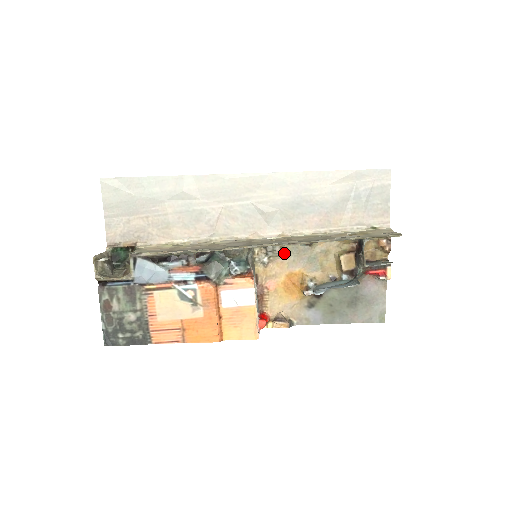
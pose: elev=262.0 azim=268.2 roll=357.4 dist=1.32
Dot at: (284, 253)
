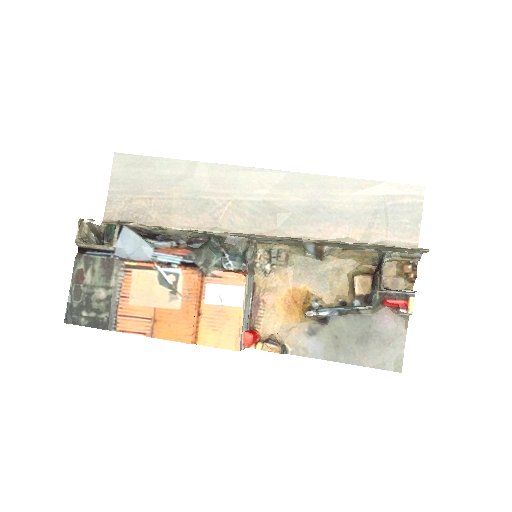
Dot at: (290, 263)
